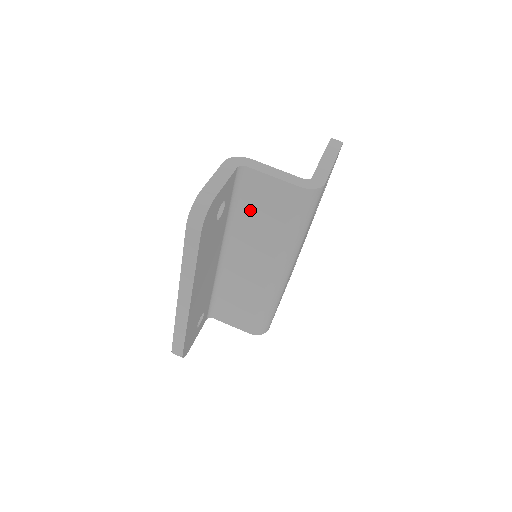
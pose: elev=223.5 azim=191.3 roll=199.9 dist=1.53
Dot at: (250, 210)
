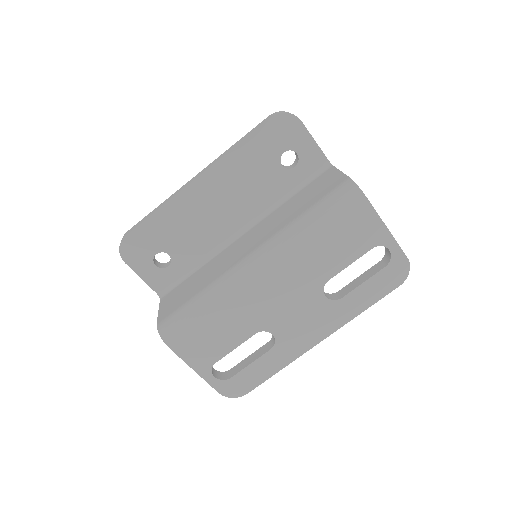
Dot at: (300, 197)
